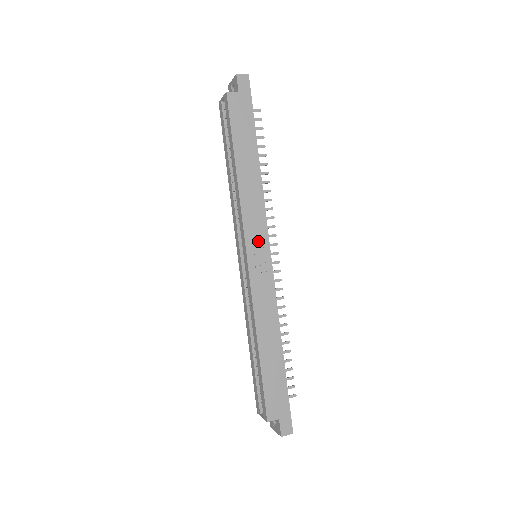
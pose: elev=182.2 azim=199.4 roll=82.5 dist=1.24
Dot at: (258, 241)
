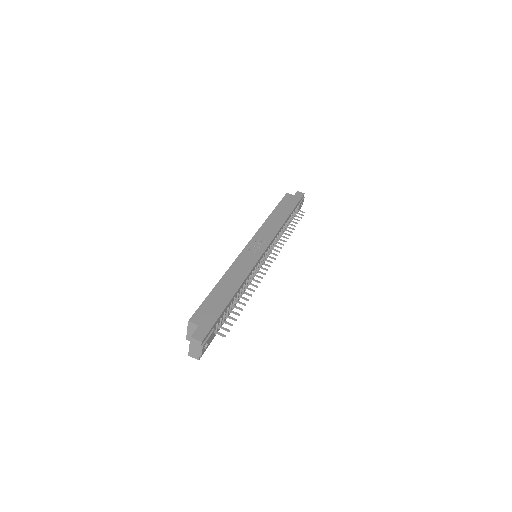
Dot at: (261, 242)
